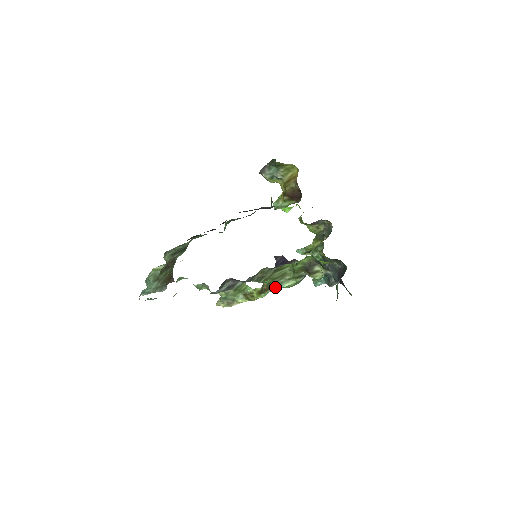
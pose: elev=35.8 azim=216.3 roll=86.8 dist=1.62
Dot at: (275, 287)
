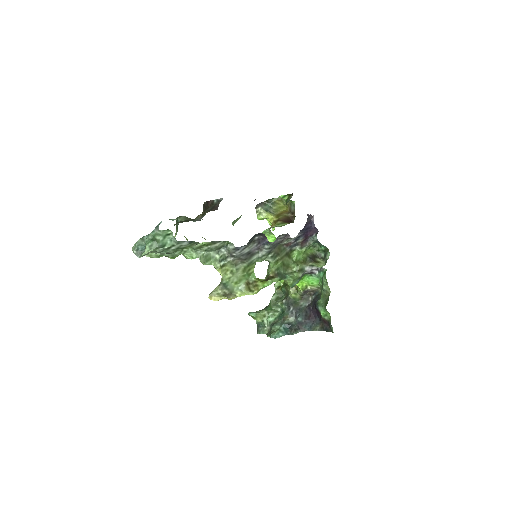
Dot at: (281, 276)
